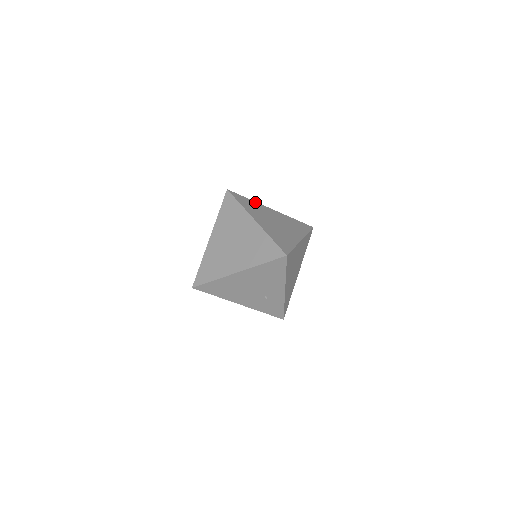
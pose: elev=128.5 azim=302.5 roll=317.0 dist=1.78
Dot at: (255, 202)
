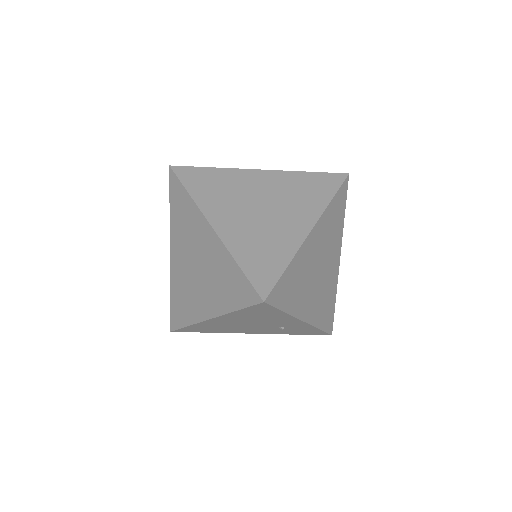
Dot at: (225, 170)
